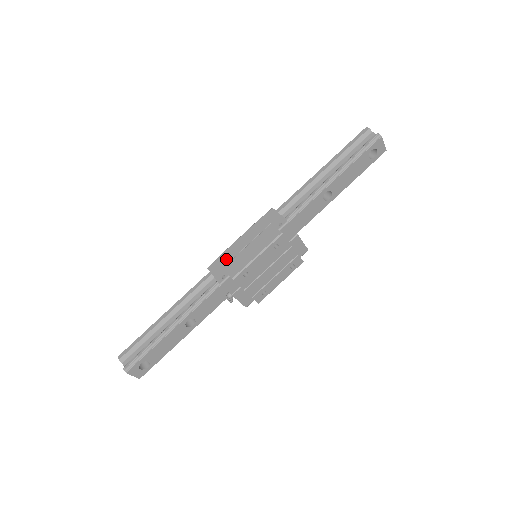
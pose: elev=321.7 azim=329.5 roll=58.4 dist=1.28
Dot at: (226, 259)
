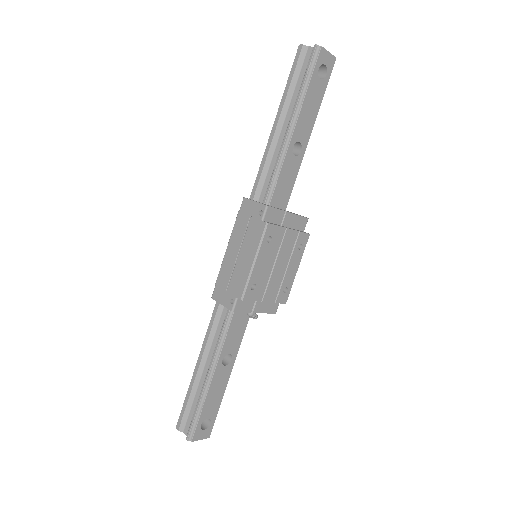
Dot at: (225, 280)
